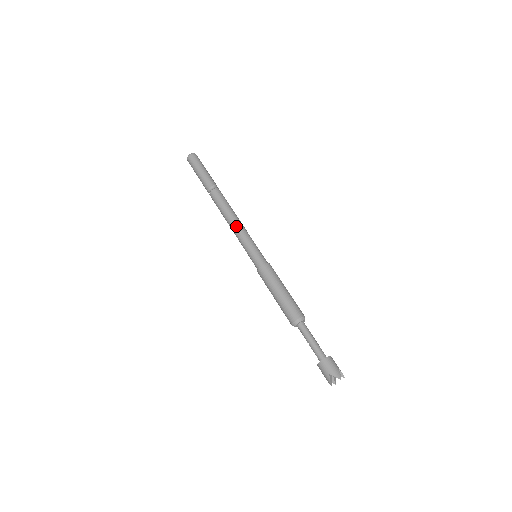
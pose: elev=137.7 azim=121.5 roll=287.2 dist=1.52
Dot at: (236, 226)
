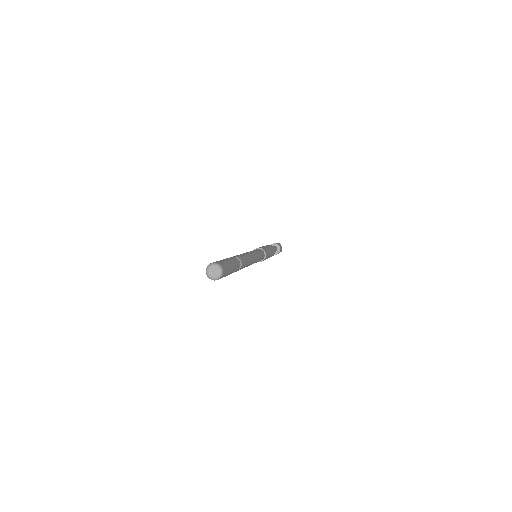
Dot at: occluded
